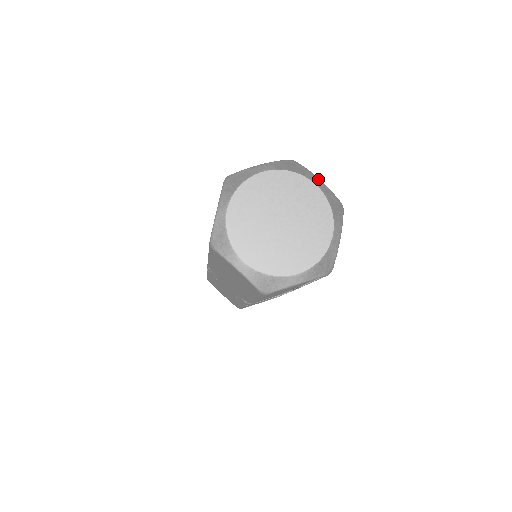
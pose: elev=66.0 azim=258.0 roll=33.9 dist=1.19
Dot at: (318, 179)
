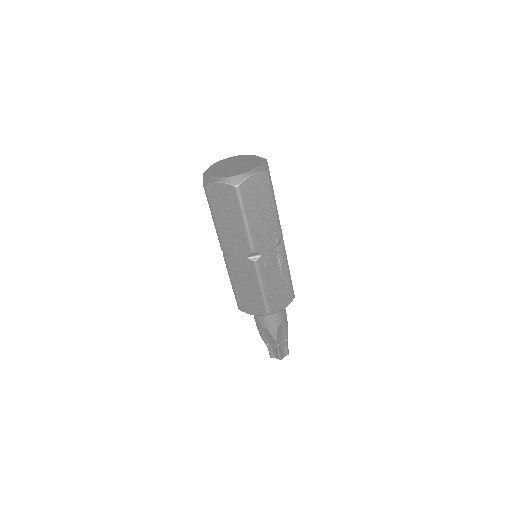
Dot at: occluded
